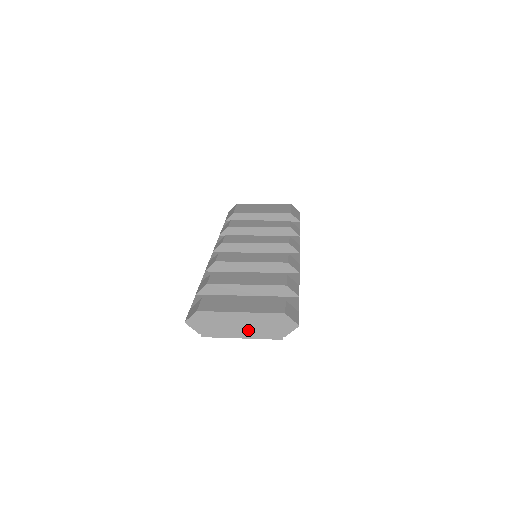
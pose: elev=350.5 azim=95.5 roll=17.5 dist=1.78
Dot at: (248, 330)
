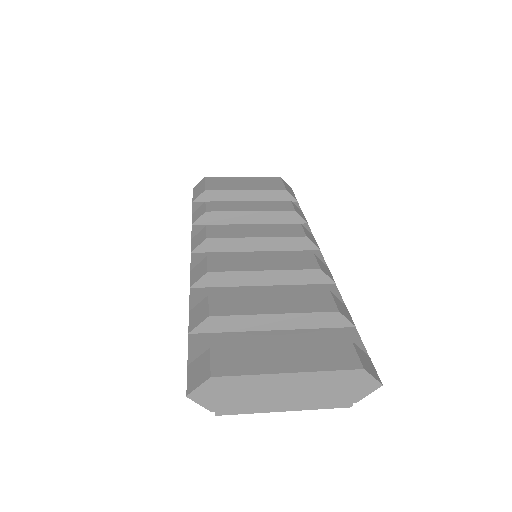
Dot at: (297, 398)
